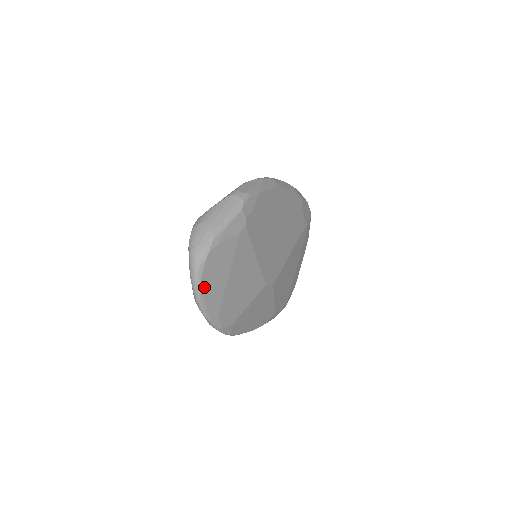
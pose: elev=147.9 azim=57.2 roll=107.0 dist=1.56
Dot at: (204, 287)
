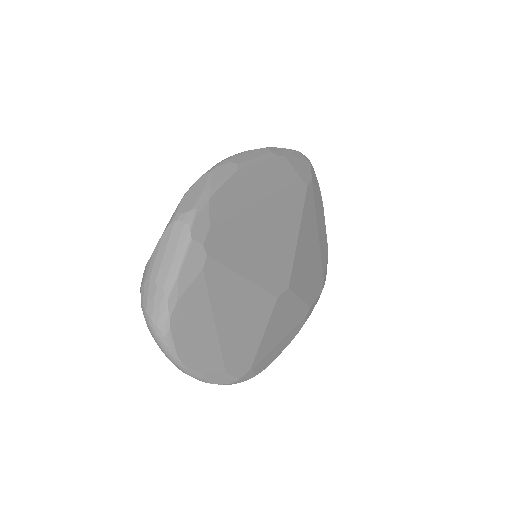
Dot at: (186, 357)
